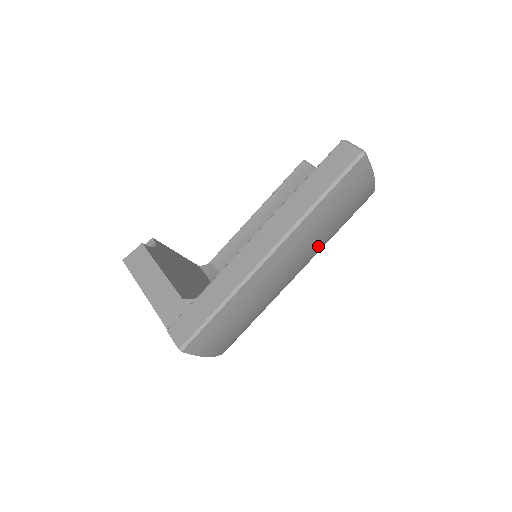
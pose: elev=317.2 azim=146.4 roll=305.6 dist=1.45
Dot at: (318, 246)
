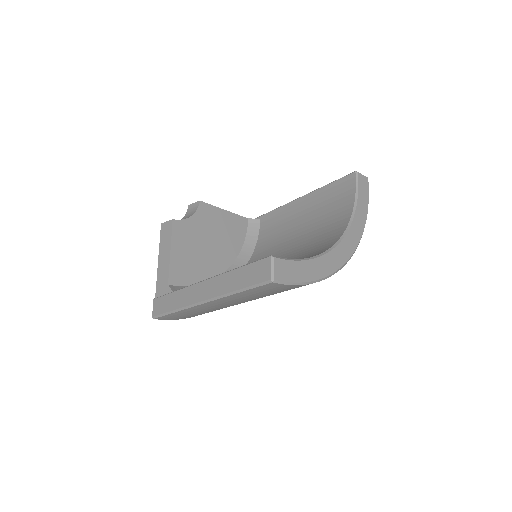
Dot at: occluded
